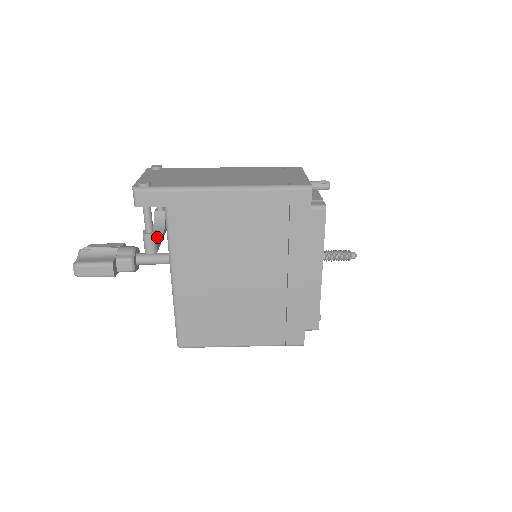
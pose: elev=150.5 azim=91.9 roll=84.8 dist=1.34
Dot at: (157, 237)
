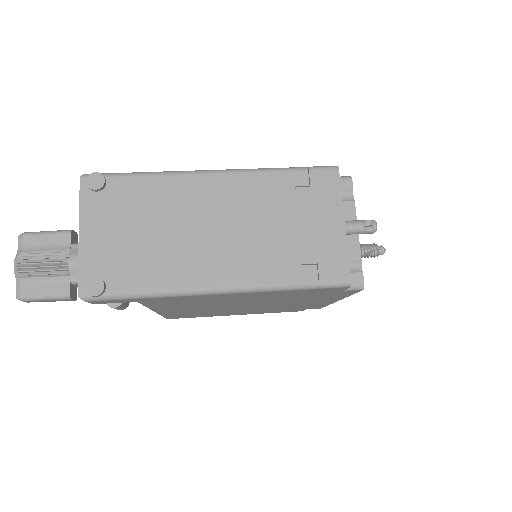
Dot at: occluded
